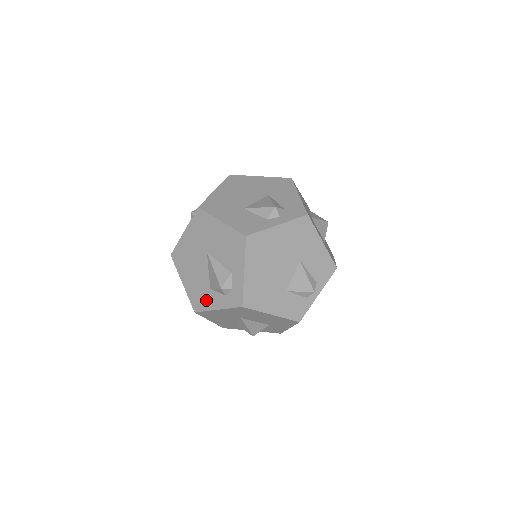
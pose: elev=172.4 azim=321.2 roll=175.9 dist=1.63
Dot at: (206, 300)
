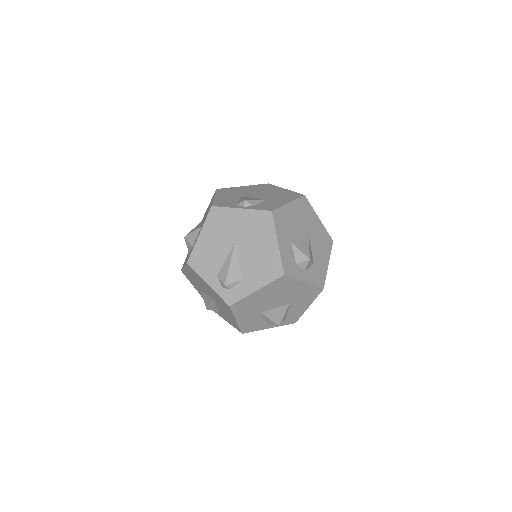
Dot at: (194, 285)
